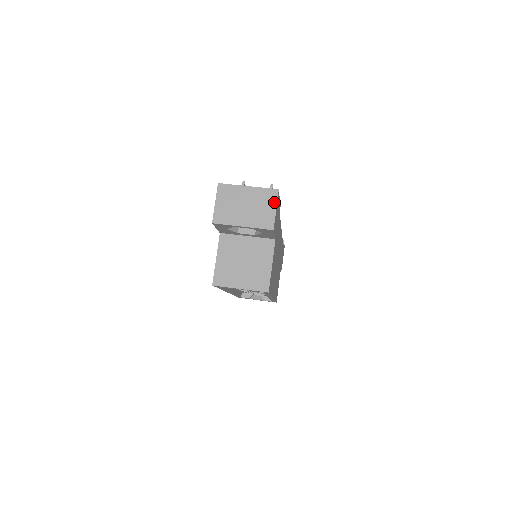
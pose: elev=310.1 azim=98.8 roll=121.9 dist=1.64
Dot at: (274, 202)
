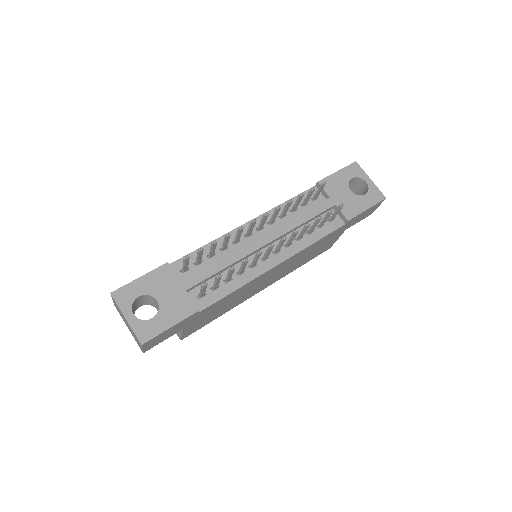
Dot at: (140, 345)
